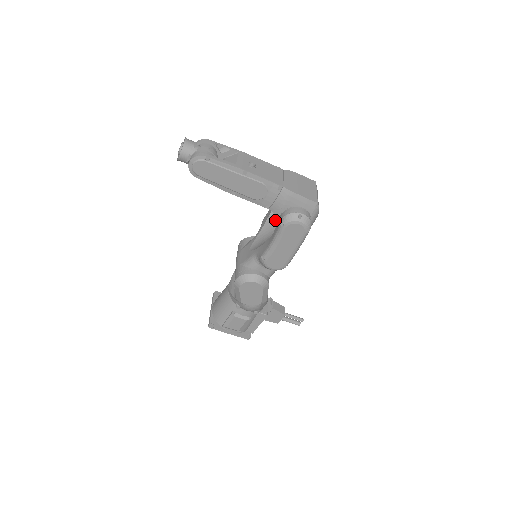
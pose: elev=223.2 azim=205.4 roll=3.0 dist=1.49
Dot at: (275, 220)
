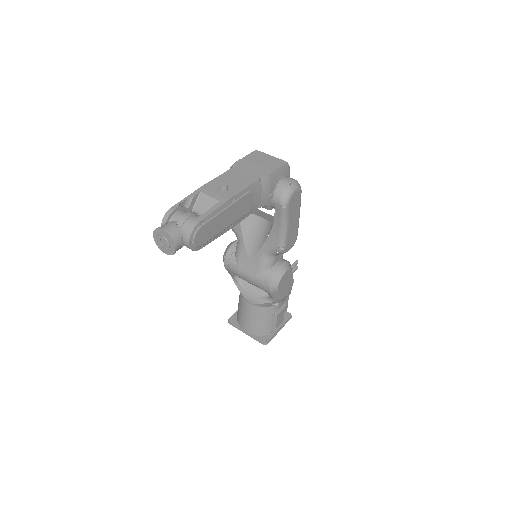
Dot at: occluded
